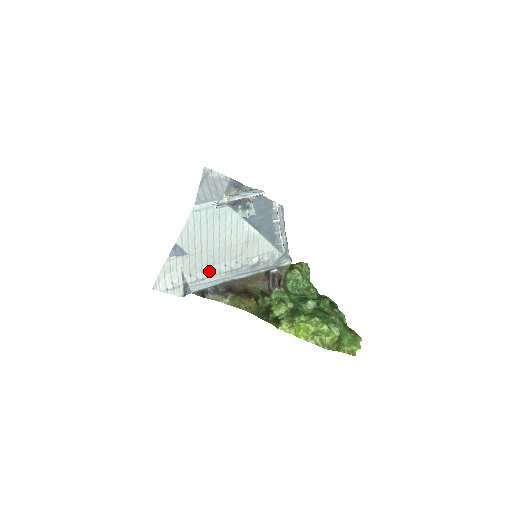
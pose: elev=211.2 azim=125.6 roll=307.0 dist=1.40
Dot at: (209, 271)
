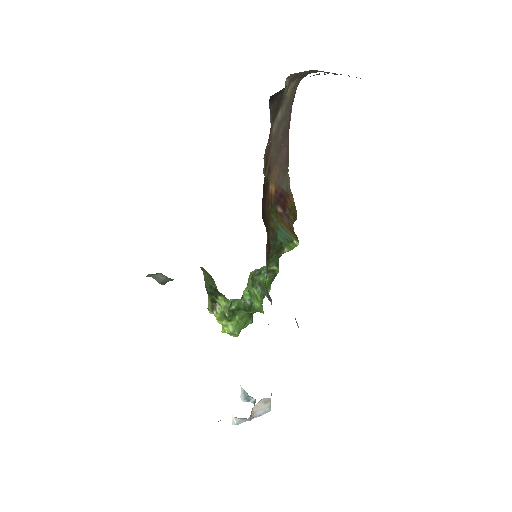
Dot at: occluded
